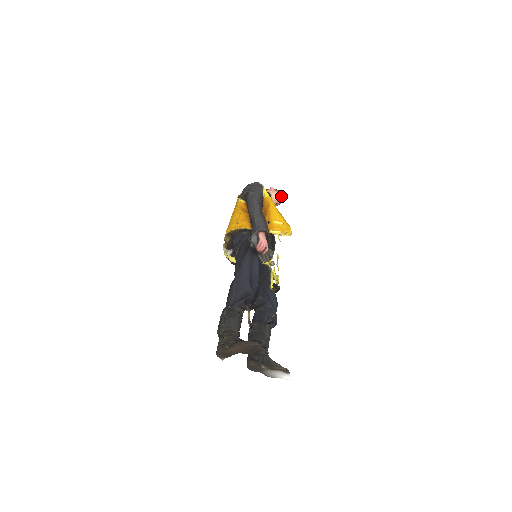
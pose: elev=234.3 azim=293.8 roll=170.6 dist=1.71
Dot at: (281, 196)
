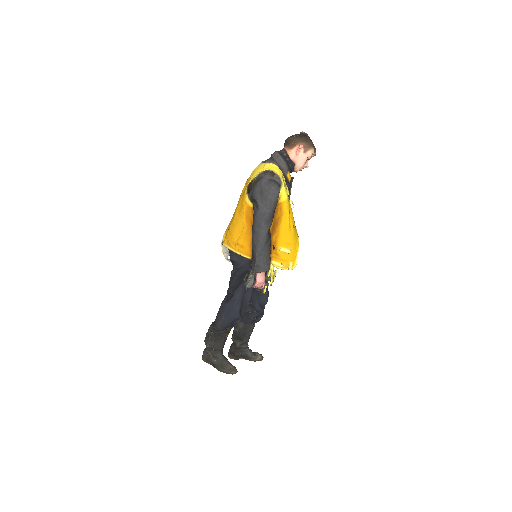
Dot at: (310, 157)
